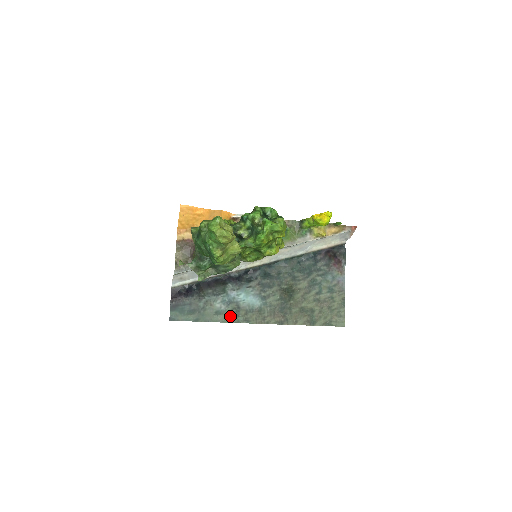
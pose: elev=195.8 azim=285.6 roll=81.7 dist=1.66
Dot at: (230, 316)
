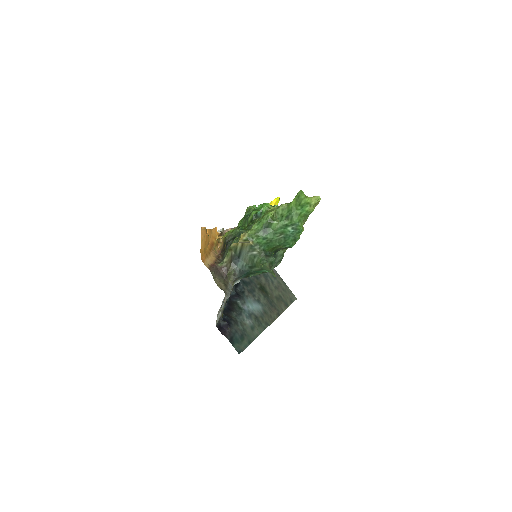
Dot at: (259, 326)
